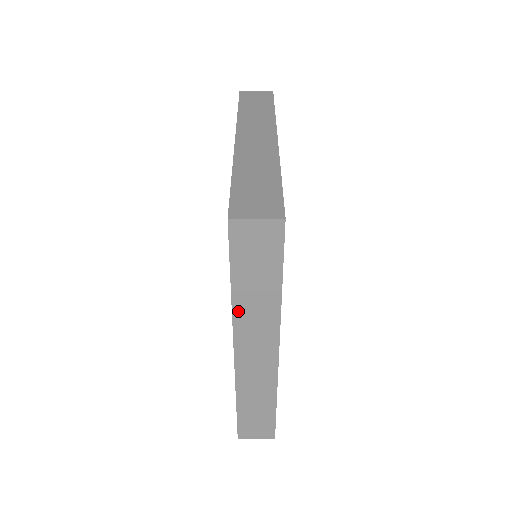
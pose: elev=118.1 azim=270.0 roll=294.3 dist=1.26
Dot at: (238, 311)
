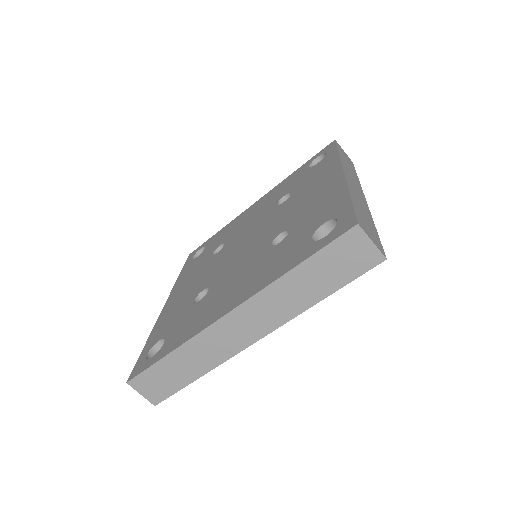
Dot at: occluded
